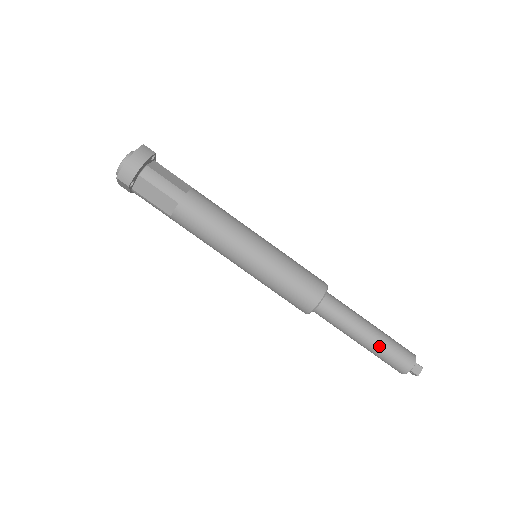
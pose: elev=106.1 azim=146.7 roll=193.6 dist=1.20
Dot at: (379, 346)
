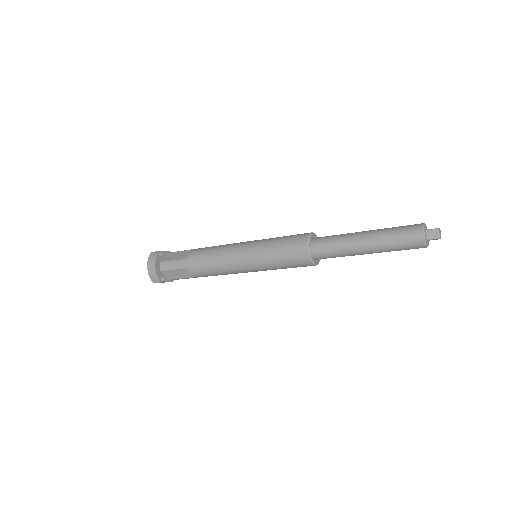
Dot at: (381, 245)
